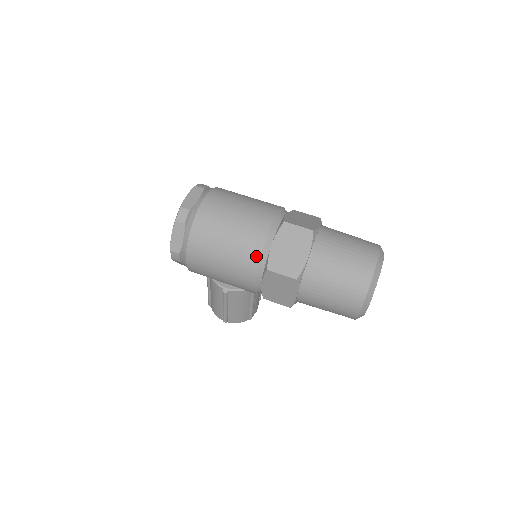
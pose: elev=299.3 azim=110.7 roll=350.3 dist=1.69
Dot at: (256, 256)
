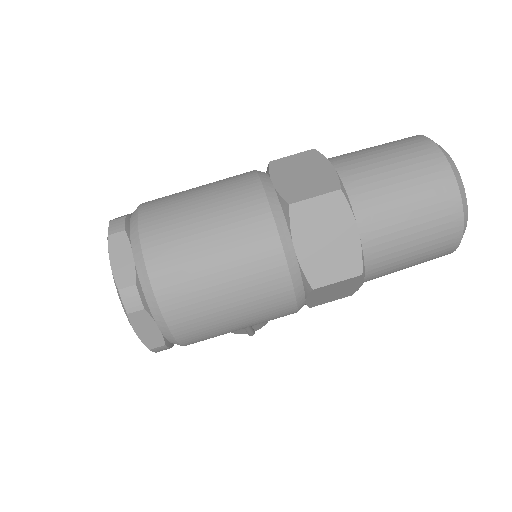
Dot at: (285, 282)
